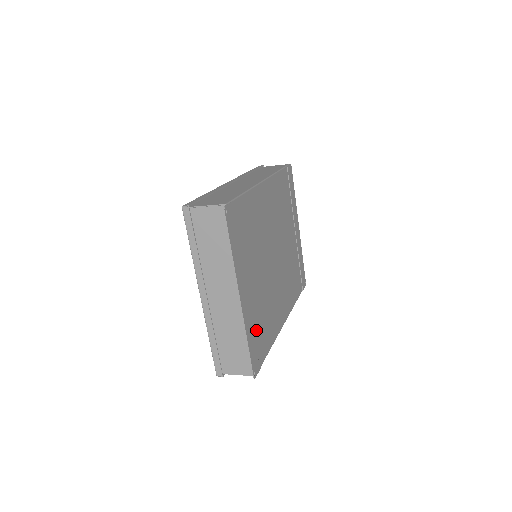
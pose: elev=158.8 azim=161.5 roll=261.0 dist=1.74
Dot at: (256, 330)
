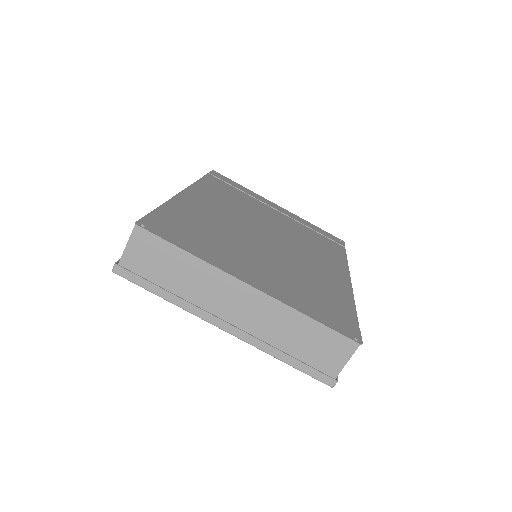
Dot at: (311, 302)
